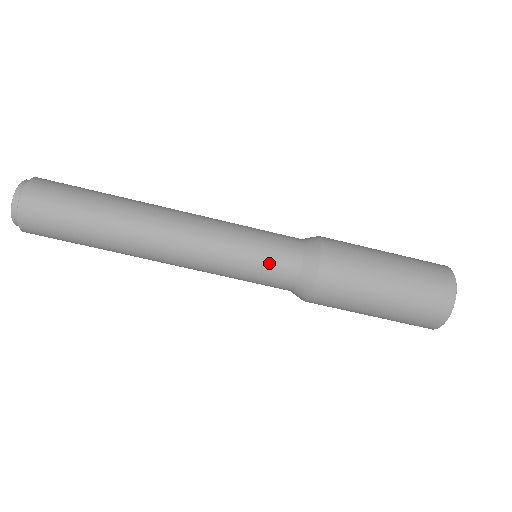
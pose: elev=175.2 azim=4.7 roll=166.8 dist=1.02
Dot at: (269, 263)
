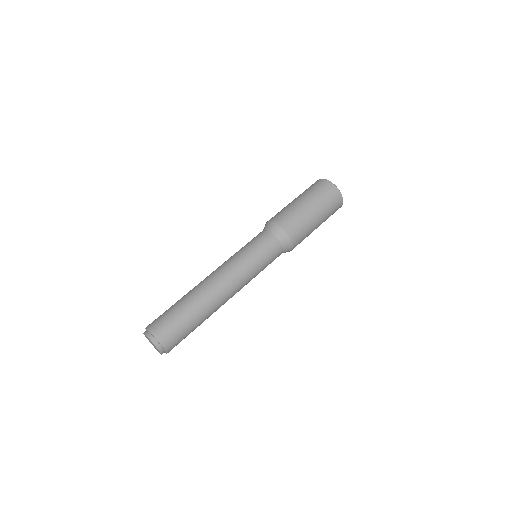
Dot at: (271, 259)
